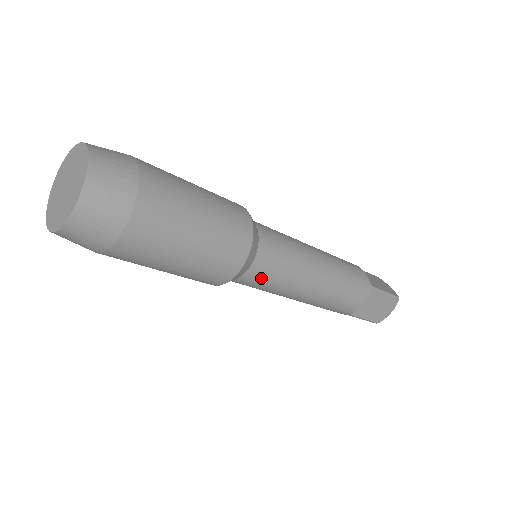
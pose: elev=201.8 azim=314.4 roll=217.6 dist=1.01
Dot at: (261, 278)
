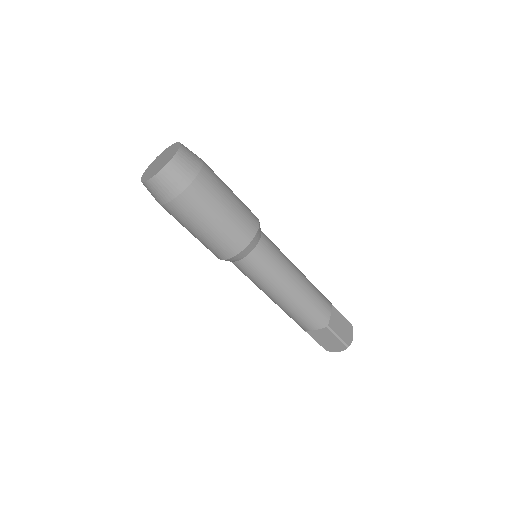
Dot at: (244, 270)
